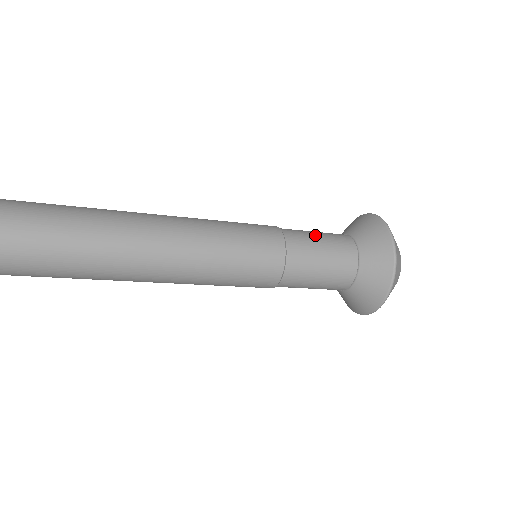
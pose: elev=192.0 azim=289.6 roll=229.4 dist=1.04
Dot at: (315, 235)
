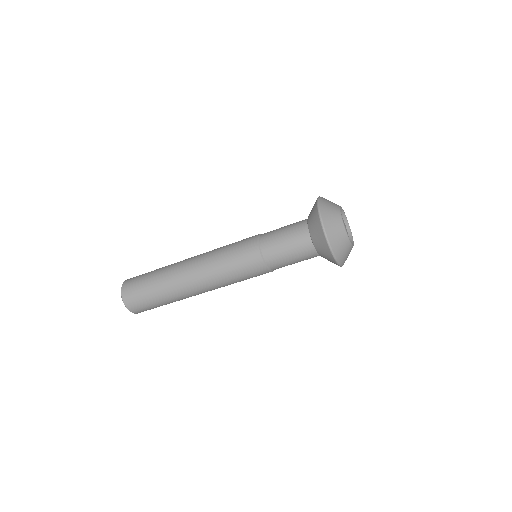
Dot at: occluded
